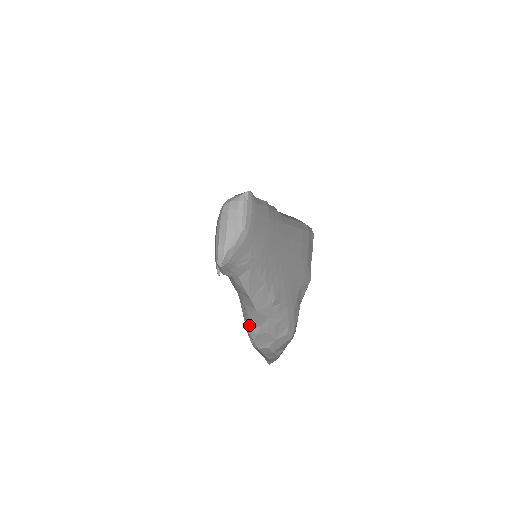
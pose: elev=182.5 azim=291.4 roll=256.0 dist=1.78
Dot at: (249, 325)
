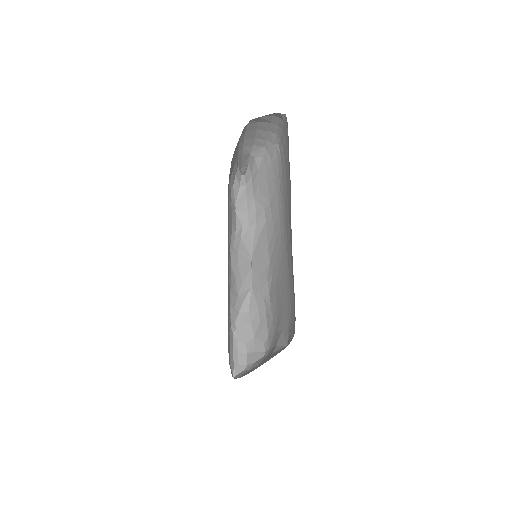
Dot at: (236, 312)
